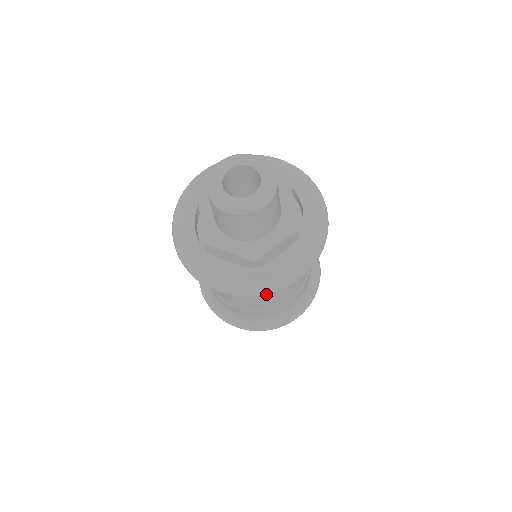
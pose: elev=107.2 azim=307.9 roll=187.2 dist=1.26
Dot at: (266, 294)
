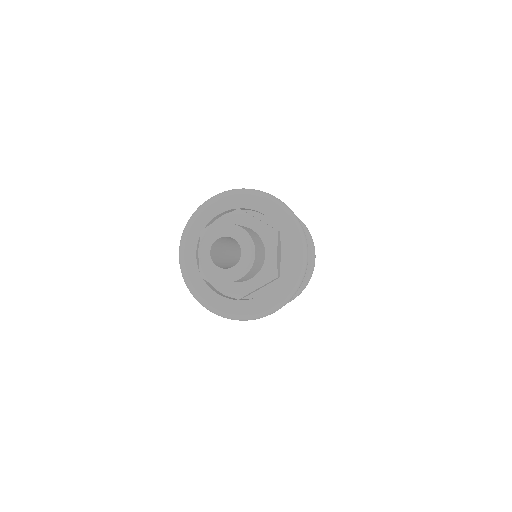
Dot at: (246, 320)
